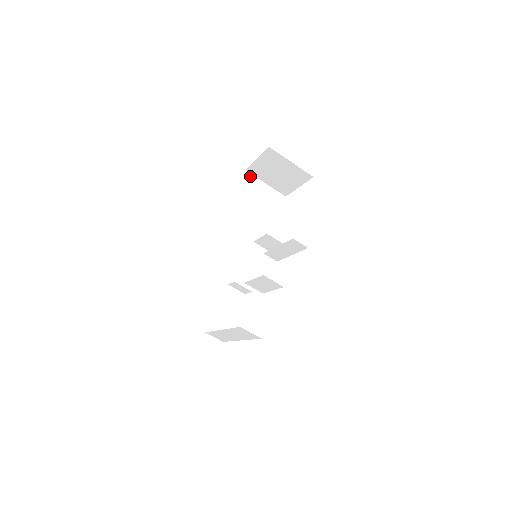
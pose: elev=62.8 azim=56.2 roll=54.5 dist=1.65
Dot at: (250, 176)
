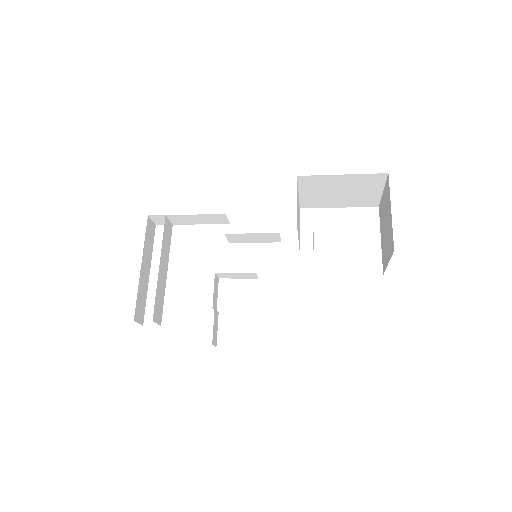
Dot at: (383, 178)
